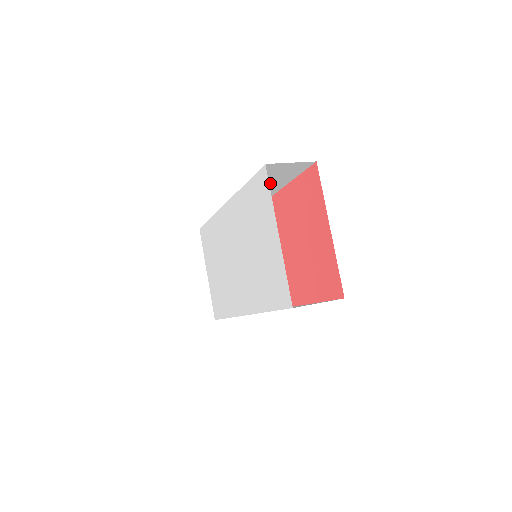
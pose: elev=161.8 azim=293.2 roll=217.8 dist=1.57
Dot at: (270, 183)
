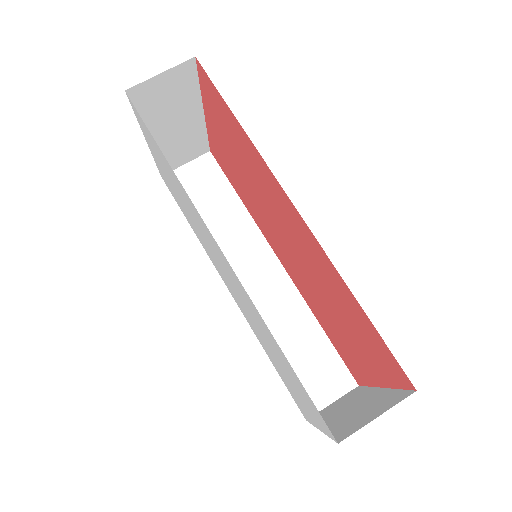
Dot at: occluded
